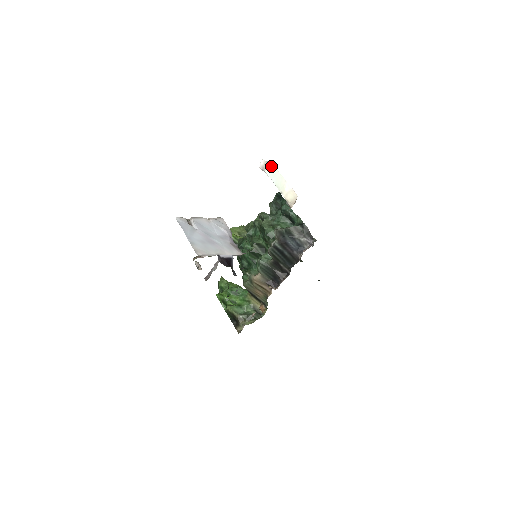
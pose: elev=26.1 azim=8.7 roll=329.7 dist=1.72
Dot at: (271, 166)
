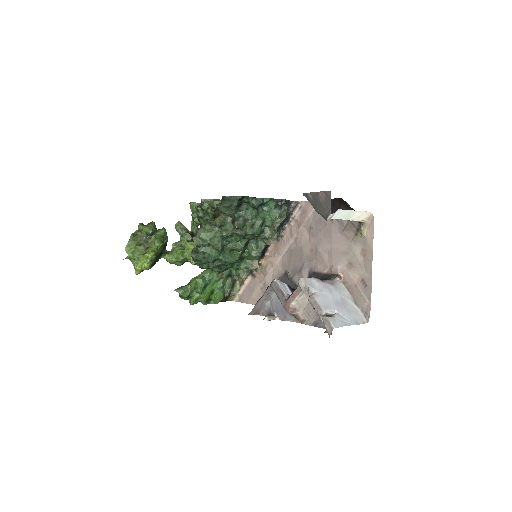
Dot at: (339, 212)
